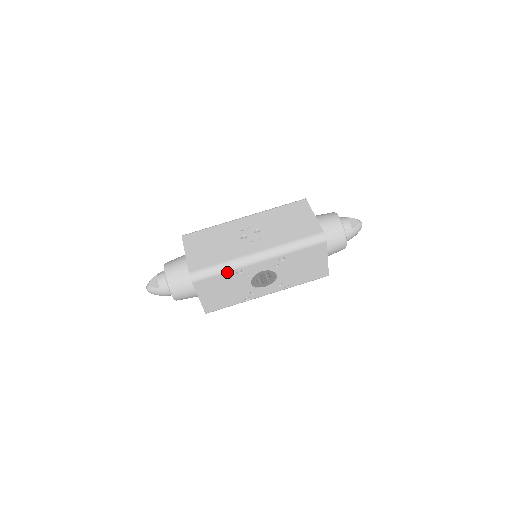
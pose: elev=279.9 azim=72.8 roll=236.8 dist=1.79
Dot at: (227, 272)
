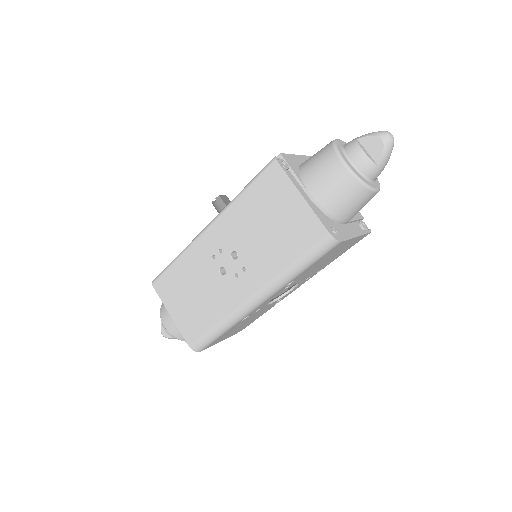
Dot at: (230, 328)
